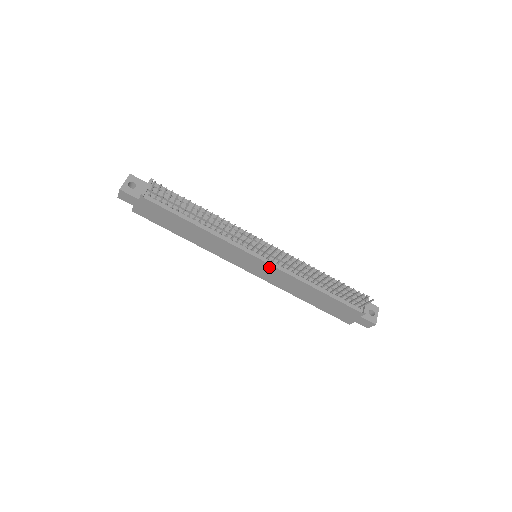
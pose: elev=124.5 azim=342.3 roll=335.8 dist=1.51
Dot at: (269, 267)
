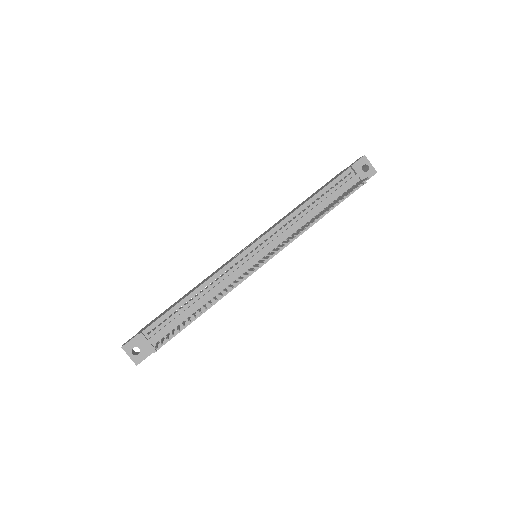
Dot at: (276, 254)
